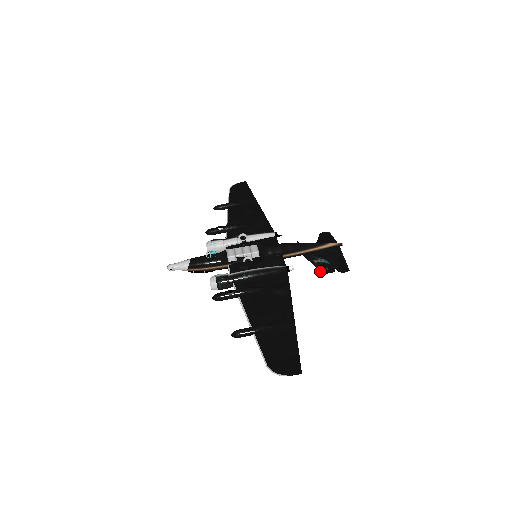
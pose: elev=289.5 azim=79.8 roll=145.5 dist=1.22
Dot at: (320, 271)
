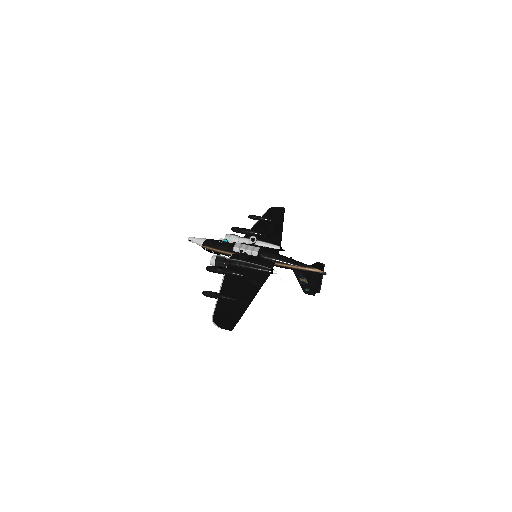
Dot at: (303, 290)
